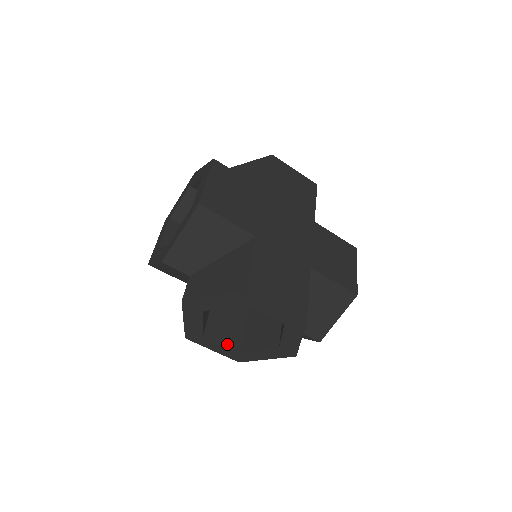
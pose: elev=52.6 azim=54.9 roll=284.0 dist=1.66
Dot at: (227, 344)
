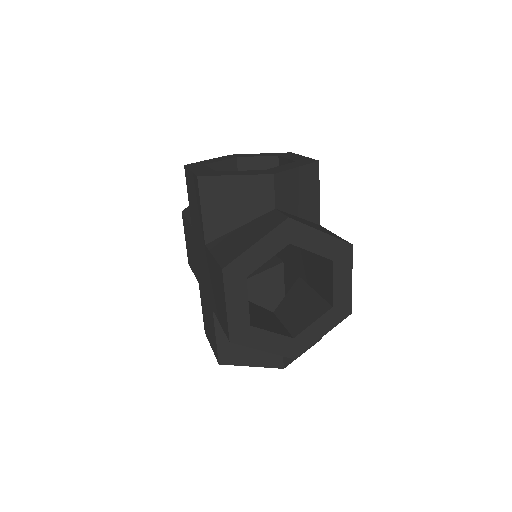
Dot at: (248, 307)
